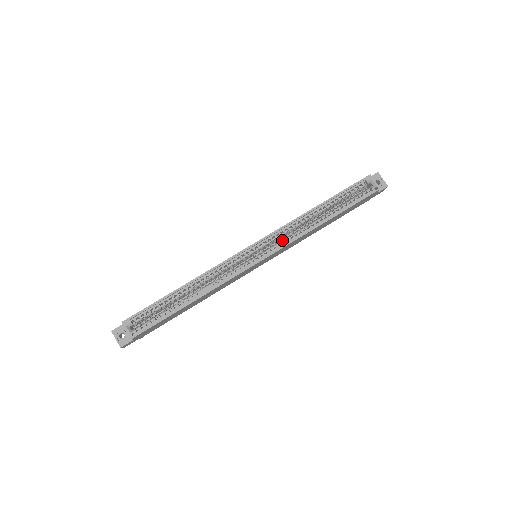
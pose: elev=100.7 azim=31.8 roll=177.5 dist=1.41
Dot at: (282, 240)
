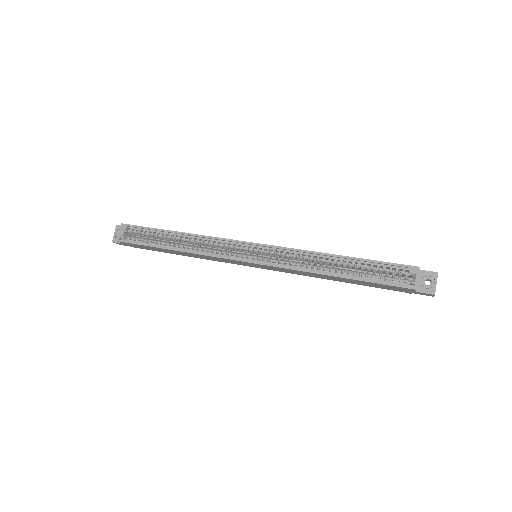
Dot at: (283, 260)
